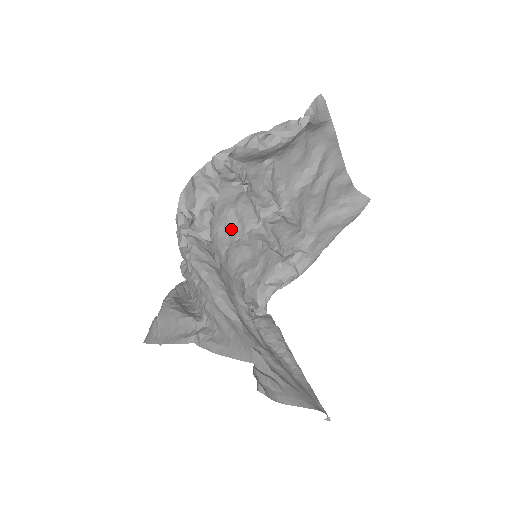
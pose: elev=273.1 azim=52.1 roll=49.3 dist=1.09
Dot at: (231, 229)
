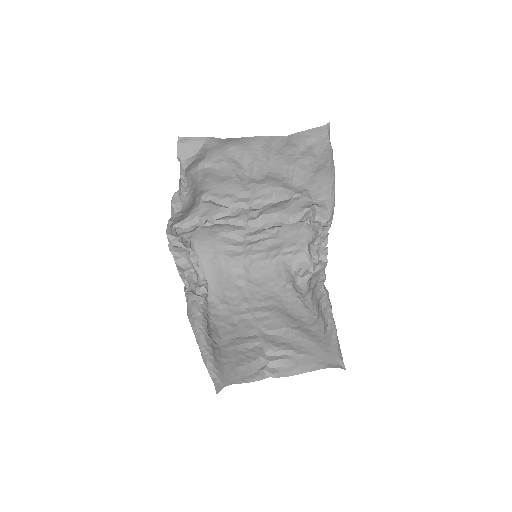
Dot at: (233, 245)
